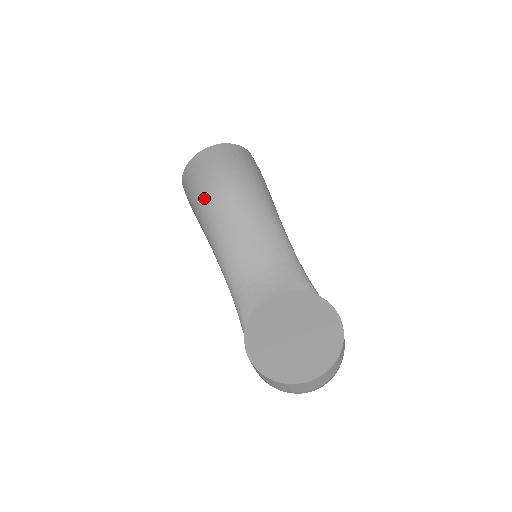
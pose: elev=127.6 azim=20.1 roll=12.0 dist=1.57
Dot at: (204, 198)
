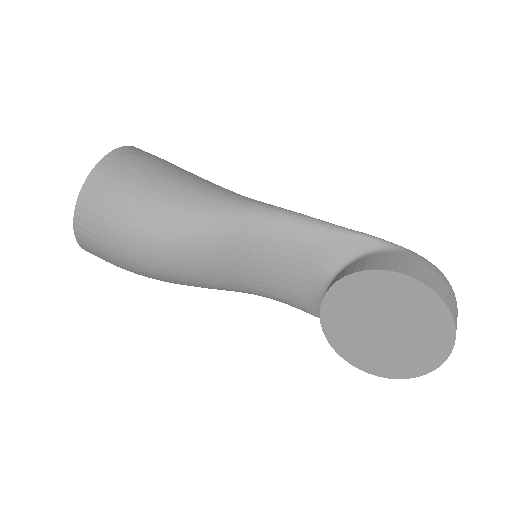
Dot at: (147, 276)
